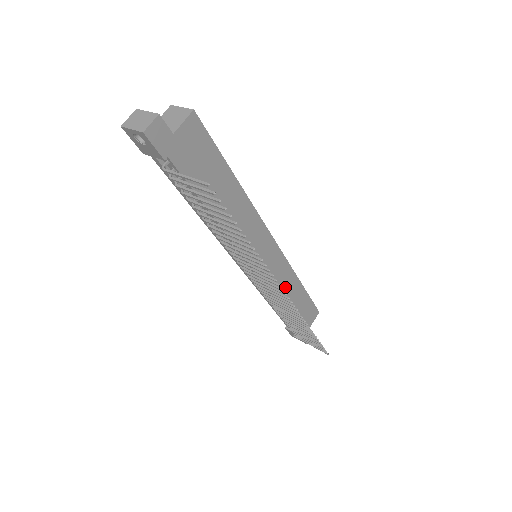
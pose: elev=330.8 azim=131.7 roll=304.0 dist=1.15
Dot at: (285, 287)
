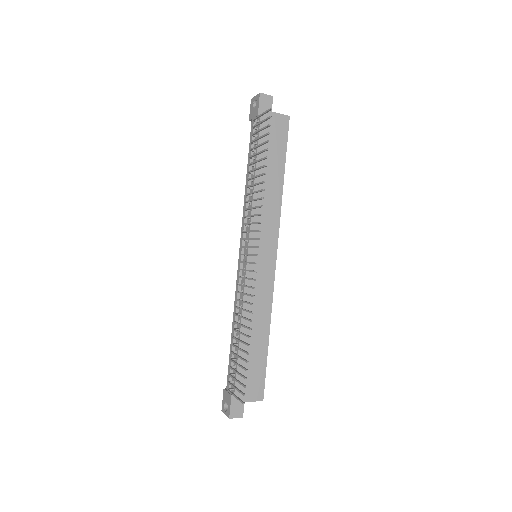
Dot at: (256, 312)
